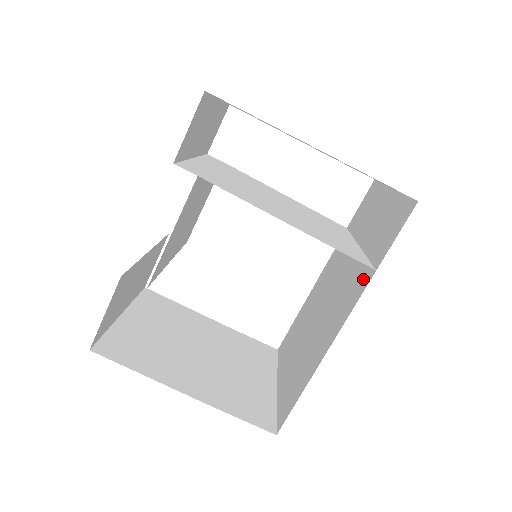
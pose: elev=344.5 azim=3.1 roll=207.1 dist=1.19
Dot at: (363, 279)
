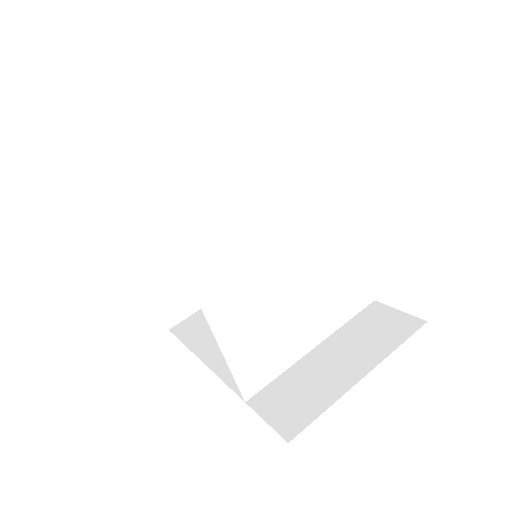
Dot at: occluded
